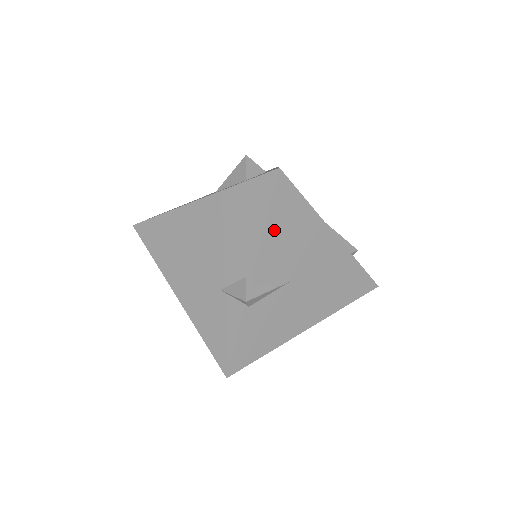
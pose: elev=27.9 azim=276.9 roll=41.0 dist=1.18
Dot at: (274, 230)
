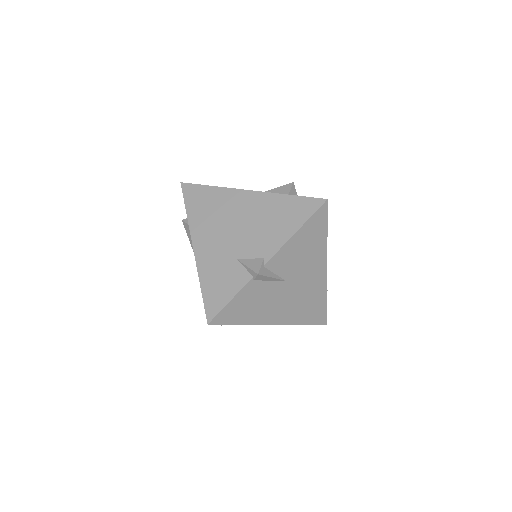
Dot at: (300, 237)
